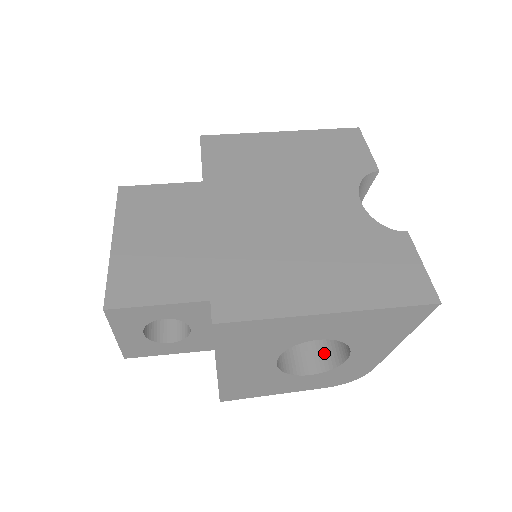
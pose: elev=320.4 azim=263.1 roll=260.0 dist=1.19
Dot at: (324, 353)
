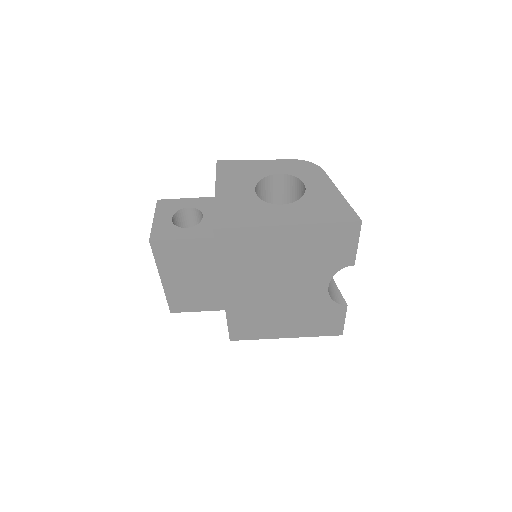
Dot at: occluded
